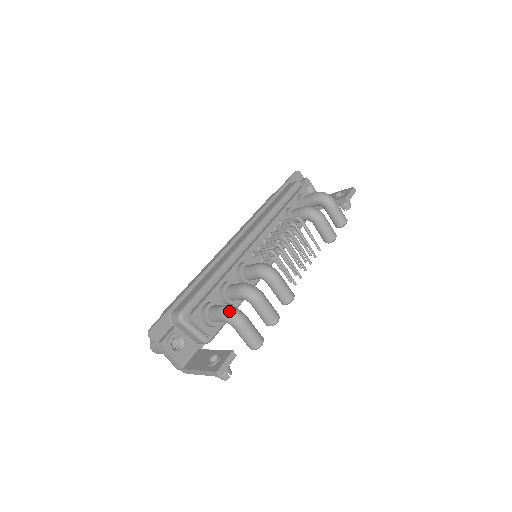
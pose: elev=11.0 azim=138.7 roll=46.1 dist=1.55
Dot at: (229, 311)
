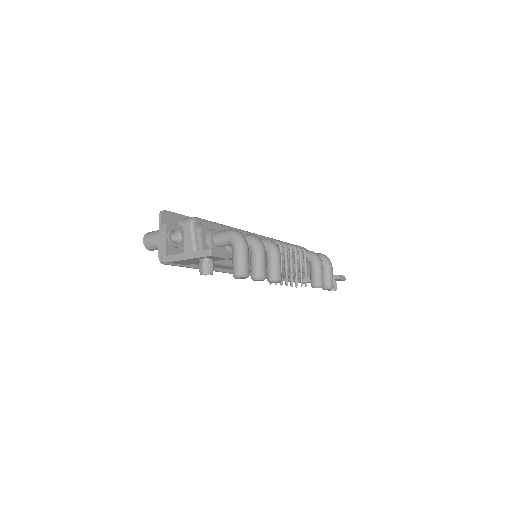
Dot at: (238, 232)
